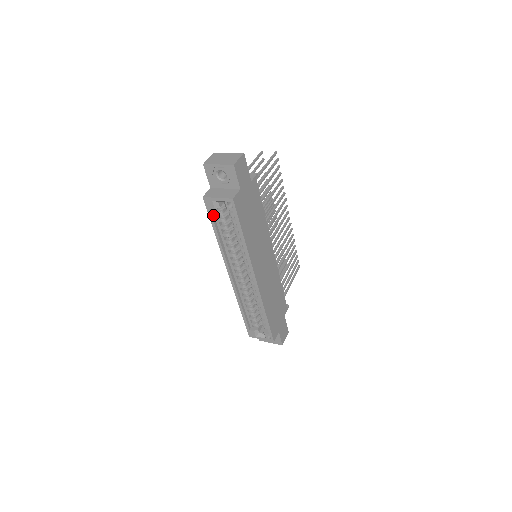
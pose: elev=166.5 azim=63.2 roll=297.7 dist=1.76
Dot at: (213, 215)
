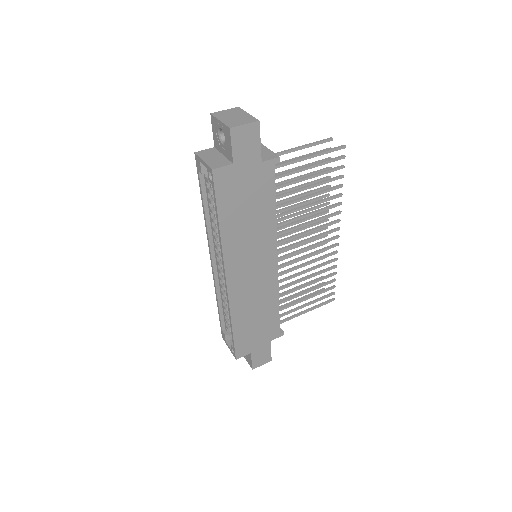
Dot at: (203, 180)
